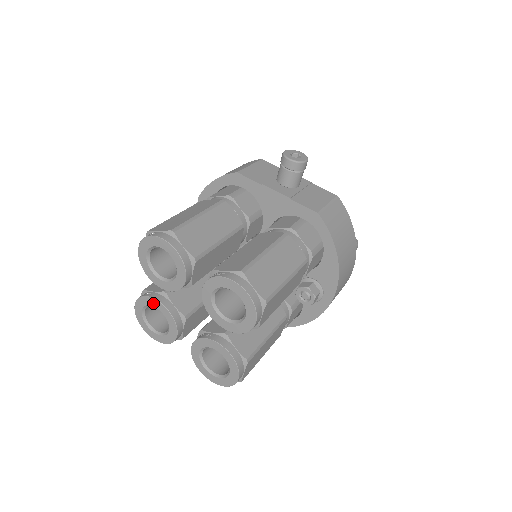
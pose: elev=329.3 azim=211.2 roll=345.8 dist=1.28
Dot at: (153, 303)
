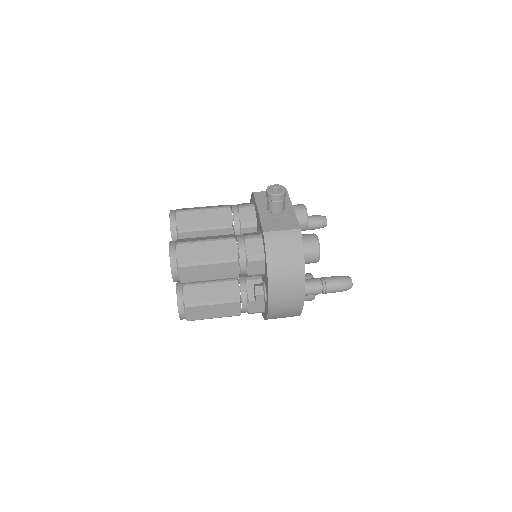
Dot at: occluded
